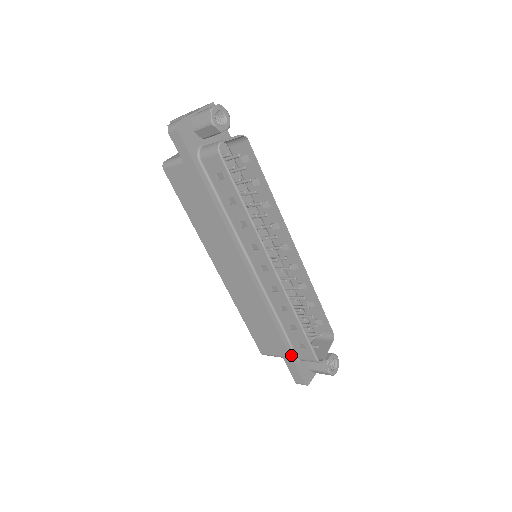
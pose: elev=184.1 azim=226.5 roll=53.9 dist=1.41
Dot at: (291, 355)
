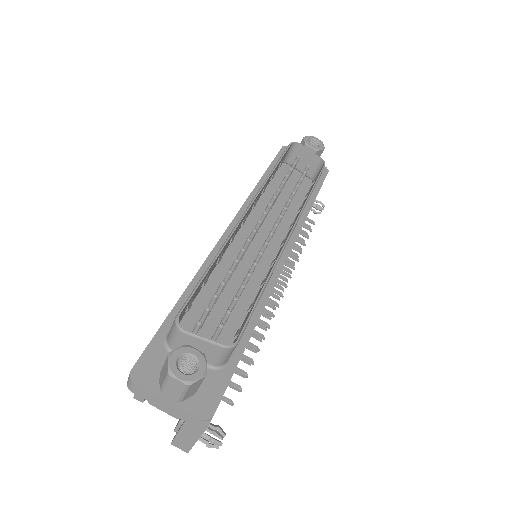
Dot at: (167, 321)
